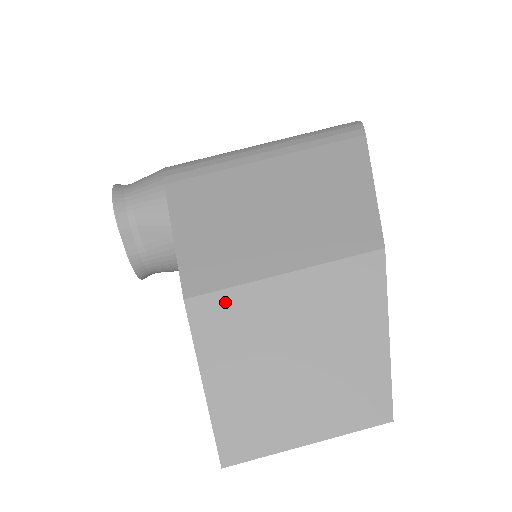
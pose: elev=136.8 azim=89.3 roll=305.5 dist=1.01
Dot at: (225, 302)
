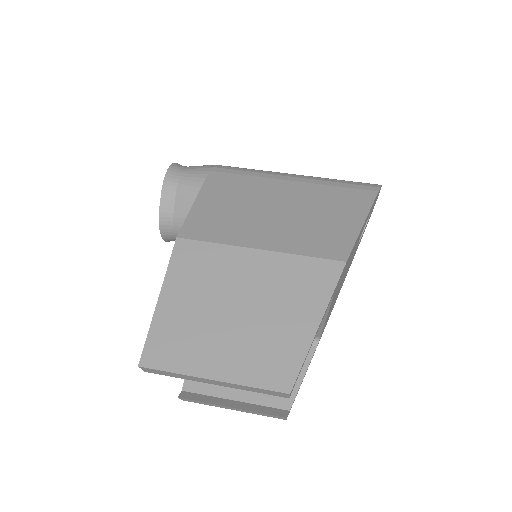
Dot at: (205, 251)
